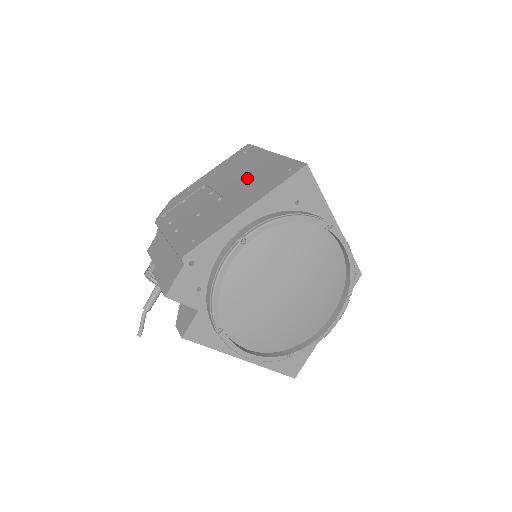
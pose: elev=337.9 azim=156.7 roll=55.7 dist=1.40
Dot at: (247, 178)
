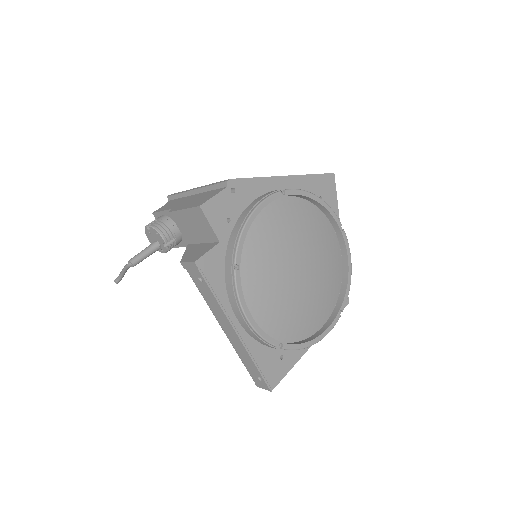
Dot at: occluded
